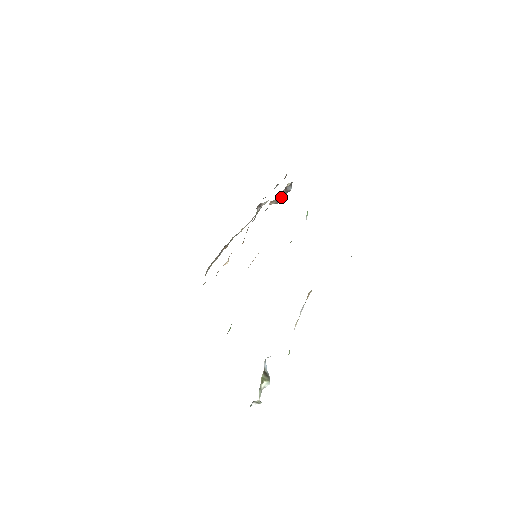
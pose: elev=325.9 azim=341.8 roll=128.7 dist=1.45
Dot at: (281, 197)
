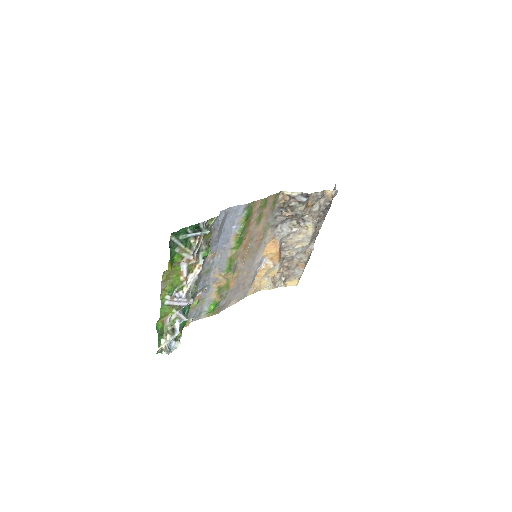
Dot at: (292, 207)
